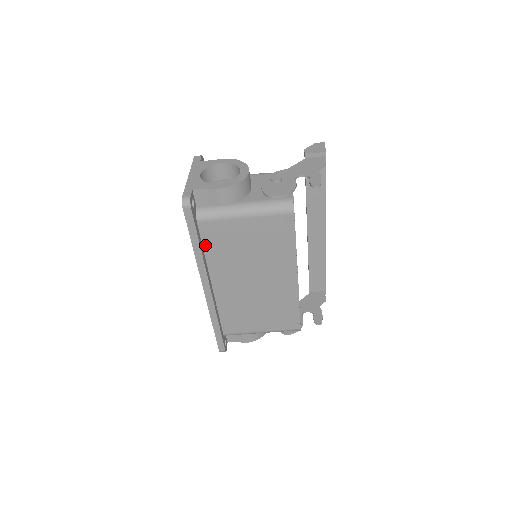
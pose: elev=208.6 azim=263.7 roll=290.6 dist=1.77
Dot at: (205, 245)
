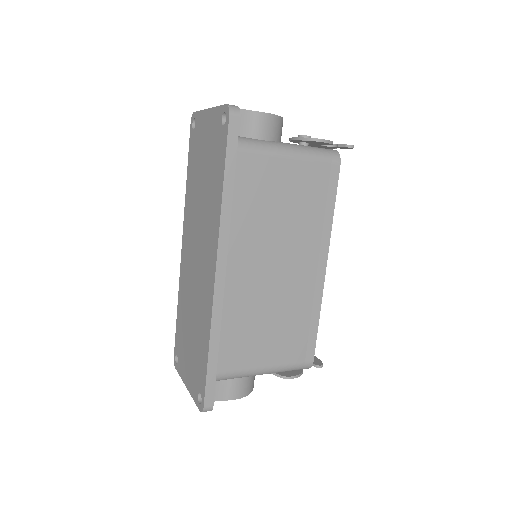
Dot at: occluded
